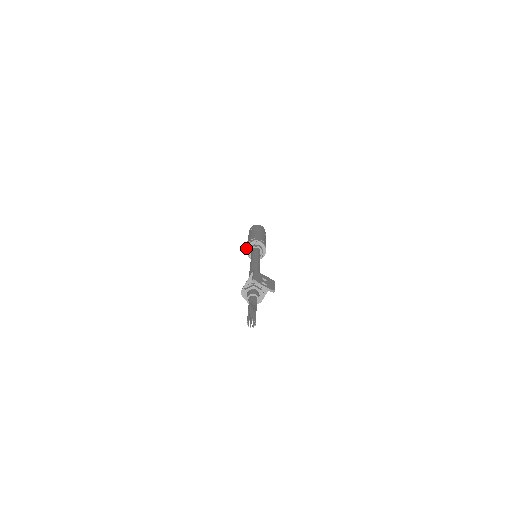
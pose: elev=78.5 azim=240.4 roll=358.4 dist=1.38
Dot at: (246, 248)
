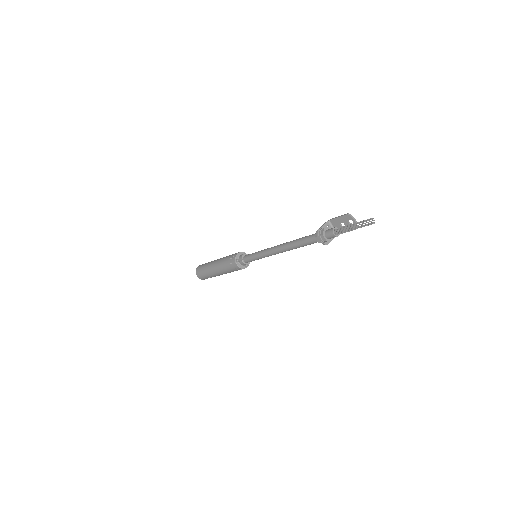
Dot at: (237, 254)
